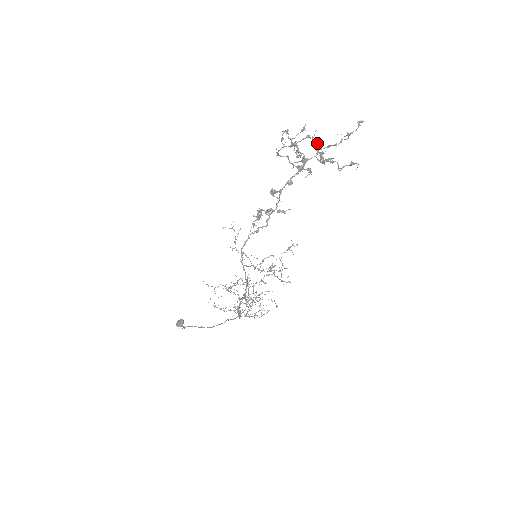
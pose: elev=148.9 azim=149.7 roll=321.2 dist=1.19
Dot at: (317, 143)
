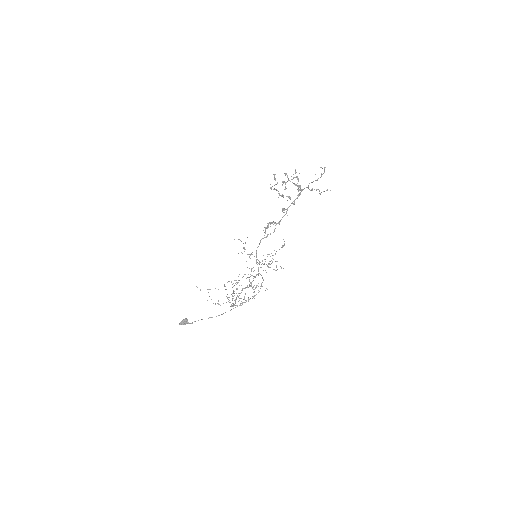
Dot at: (298, 180)
